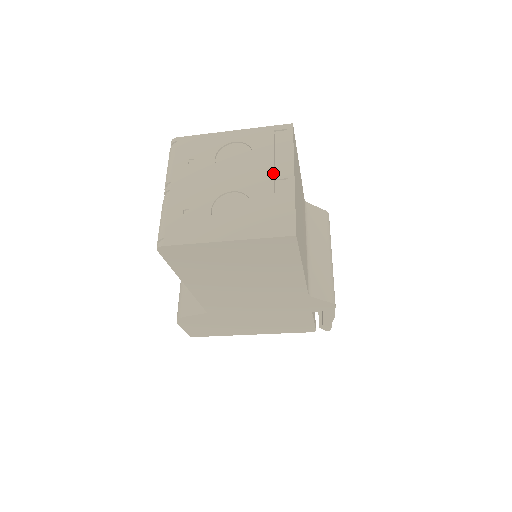
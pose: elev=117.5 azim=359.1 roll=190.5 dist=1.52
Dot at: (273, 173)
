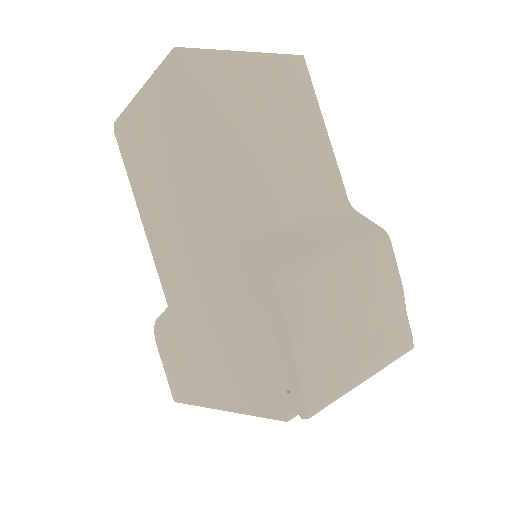
Dot at: occluded
